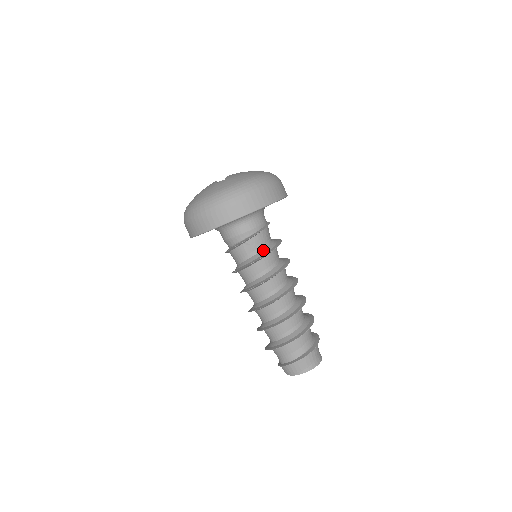
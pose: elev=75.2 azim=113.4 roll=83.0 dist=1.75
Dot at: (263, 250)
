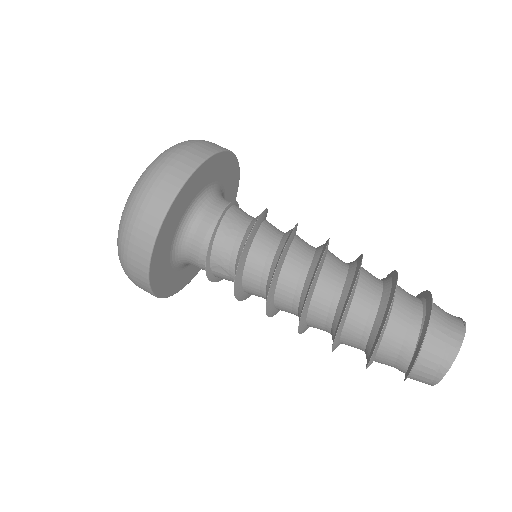
Dot at: (236, 260)
